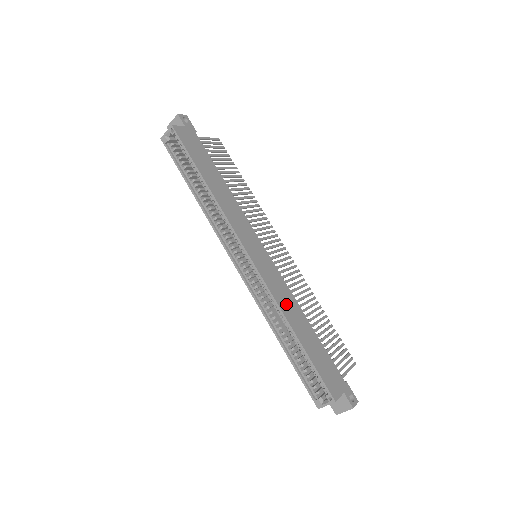
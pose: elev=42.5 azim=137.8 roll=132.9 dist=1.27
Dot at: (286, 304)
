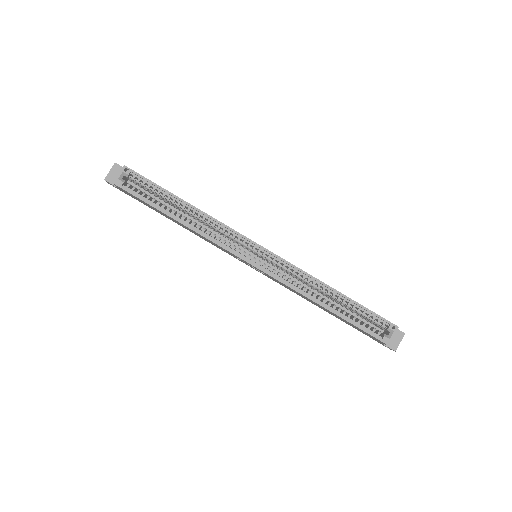
Dot at: occluded
